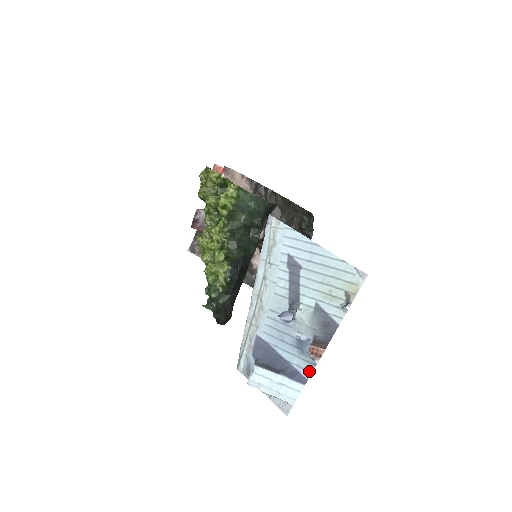
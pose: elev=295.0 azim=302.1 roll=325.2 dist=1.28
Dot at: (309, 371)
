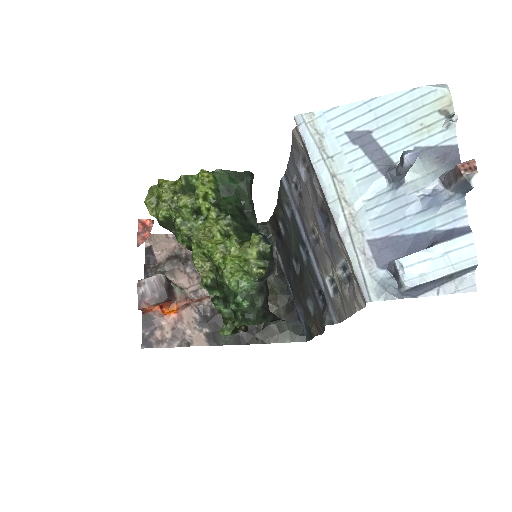
Dot at: (463, 217)
